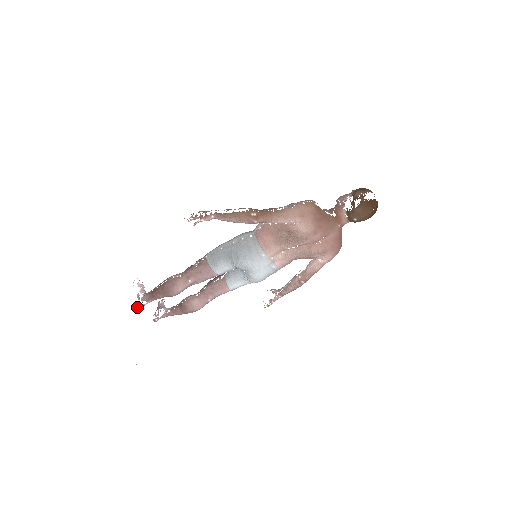
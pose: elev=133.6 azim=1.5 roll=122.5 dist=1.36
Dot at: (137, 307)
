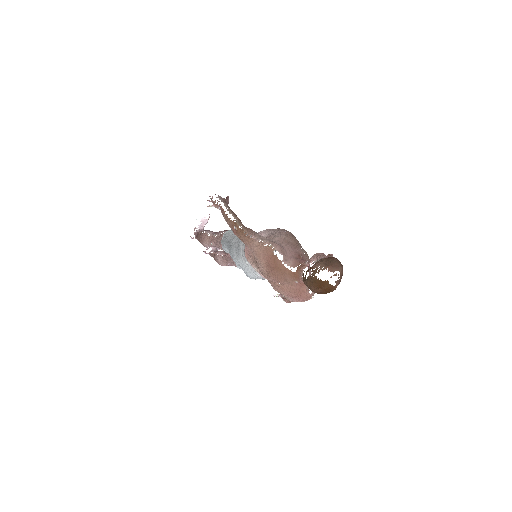
Dot at: (191, 237)
